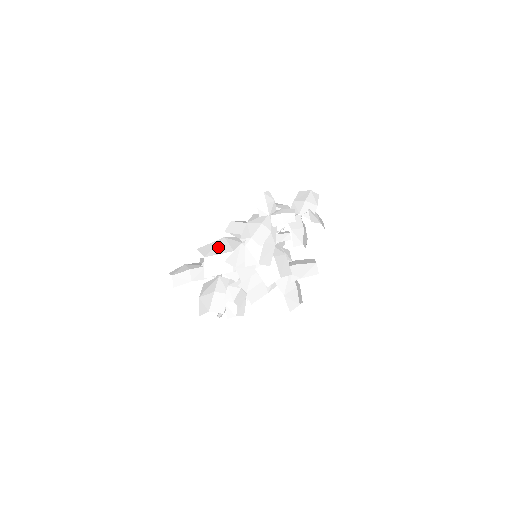
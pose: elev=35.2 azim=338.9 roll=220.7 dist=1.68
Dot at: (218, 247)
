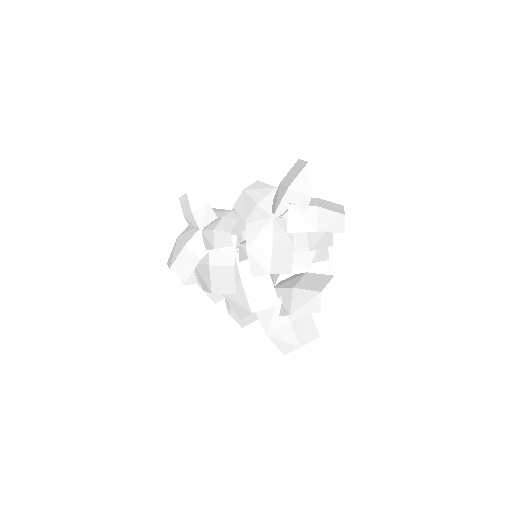
Dot at: occluded
